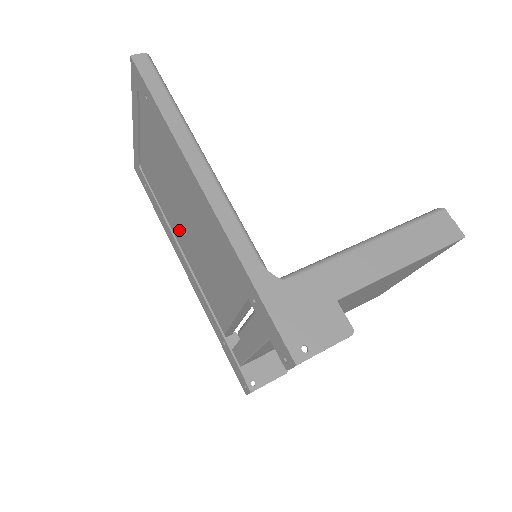
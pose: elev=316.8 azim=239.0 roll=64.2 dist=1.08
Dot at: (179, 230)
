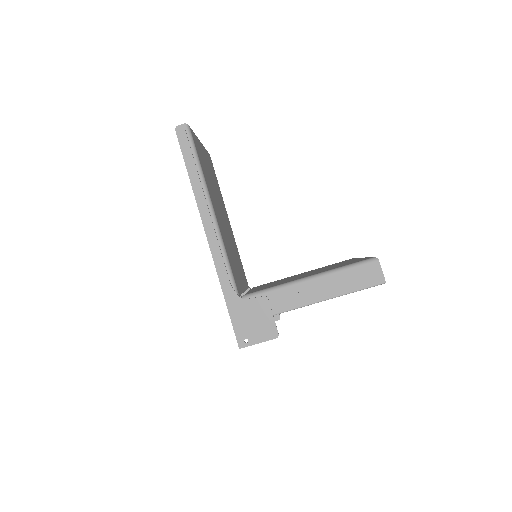
Dot at: occluded
